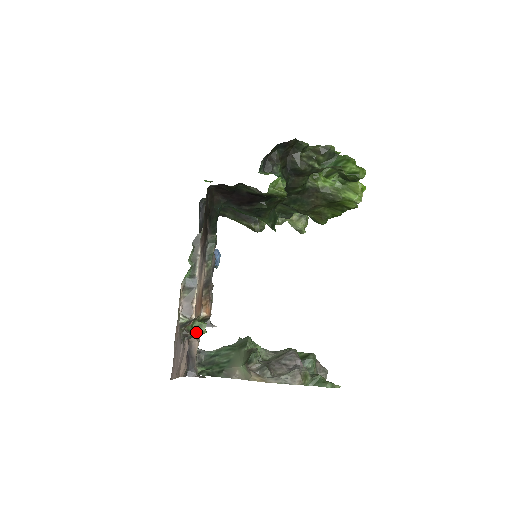
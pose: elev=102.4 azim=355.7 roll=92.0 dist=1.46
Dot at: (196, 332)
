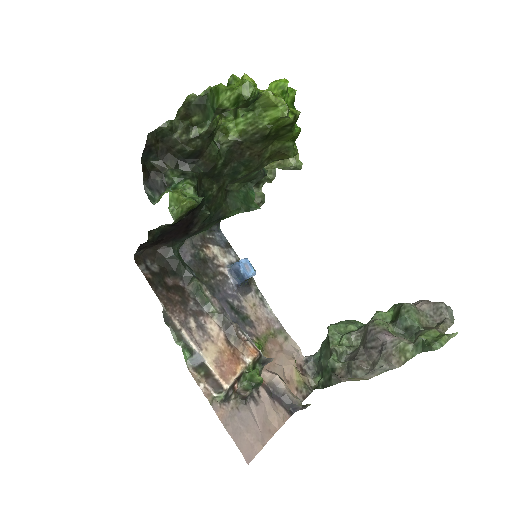
Dot at: (255, 383)
